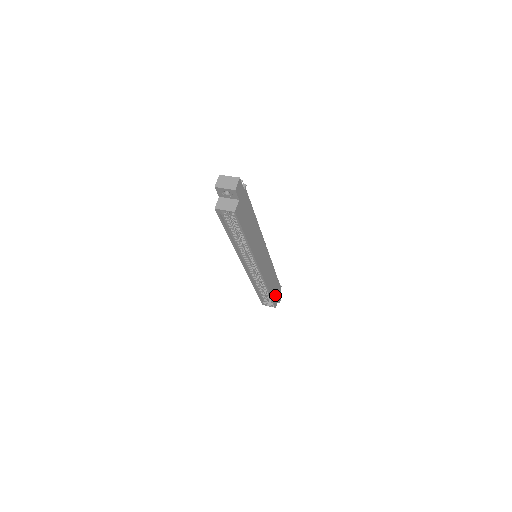
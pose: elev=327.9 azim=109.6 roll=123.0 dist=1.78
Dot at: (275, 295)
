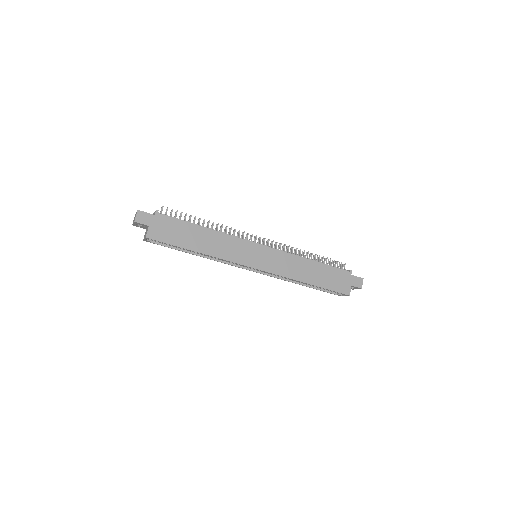
Dot at: (335, 283)
